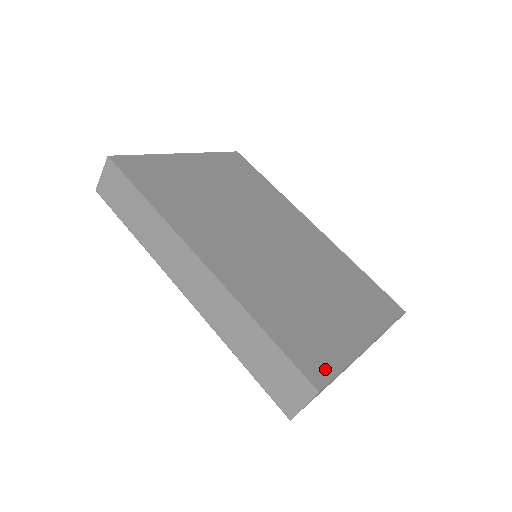
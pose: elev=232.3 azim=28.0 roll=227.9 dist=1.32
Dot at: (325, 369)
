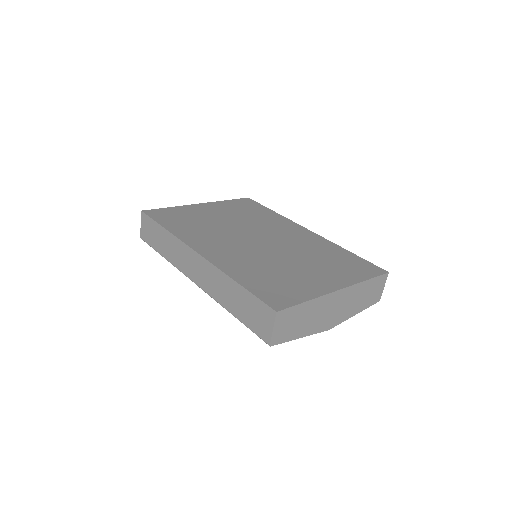
Dot at: (287, 301)
